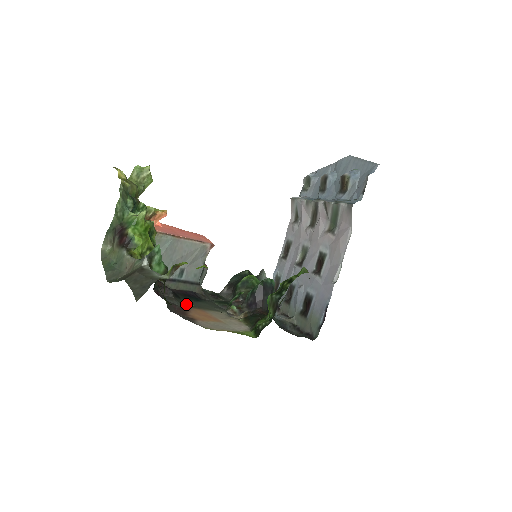
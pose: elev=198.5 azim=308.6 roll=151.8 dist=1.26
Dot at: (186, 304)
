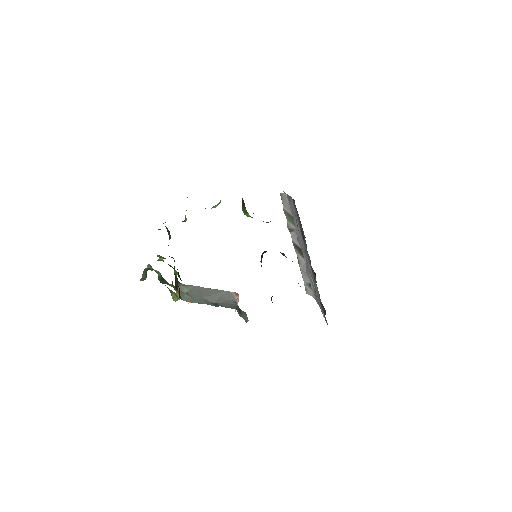
Dot at: occluded
